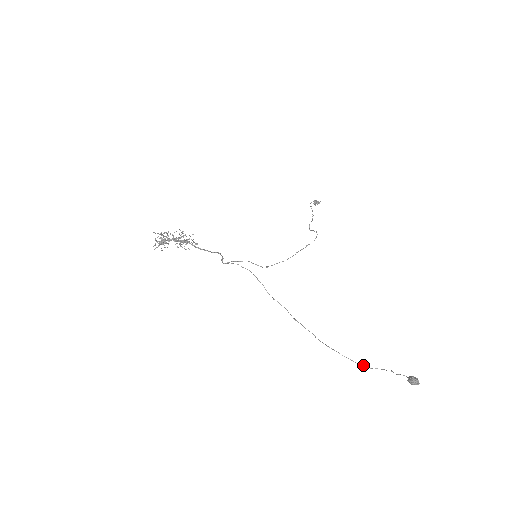
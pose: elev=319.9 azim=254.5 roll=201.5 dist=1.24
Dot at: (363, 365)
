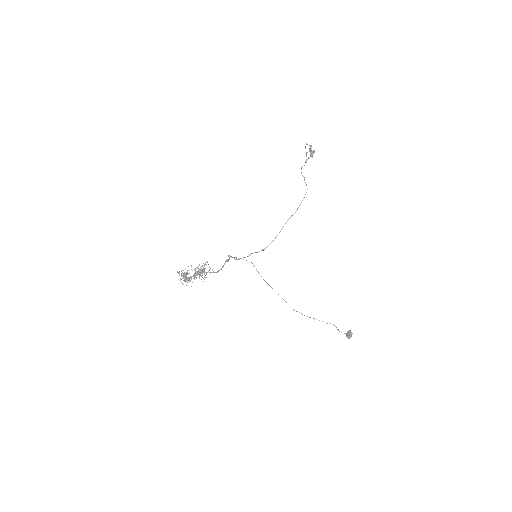
Dot at: (322, 321)
